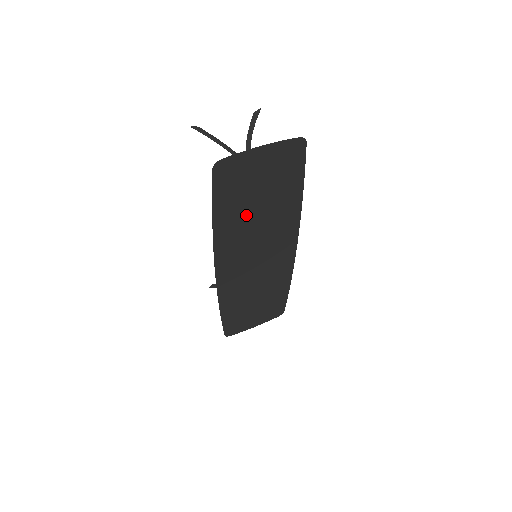
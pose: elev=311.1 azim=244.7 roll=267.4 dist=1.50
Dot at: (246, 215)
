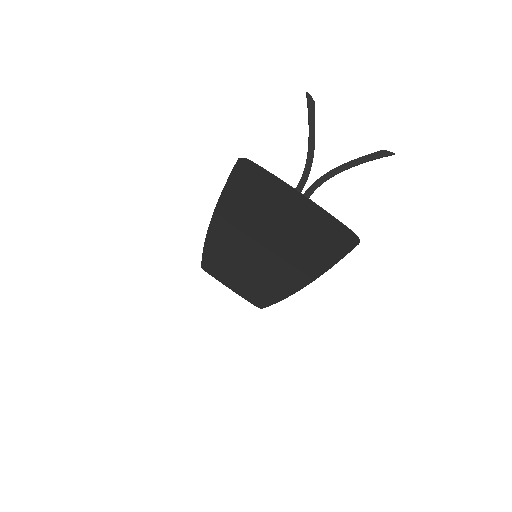
Dot at: (258, 224)
